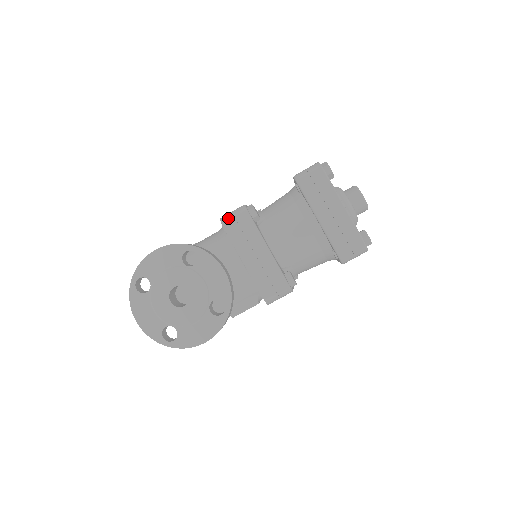
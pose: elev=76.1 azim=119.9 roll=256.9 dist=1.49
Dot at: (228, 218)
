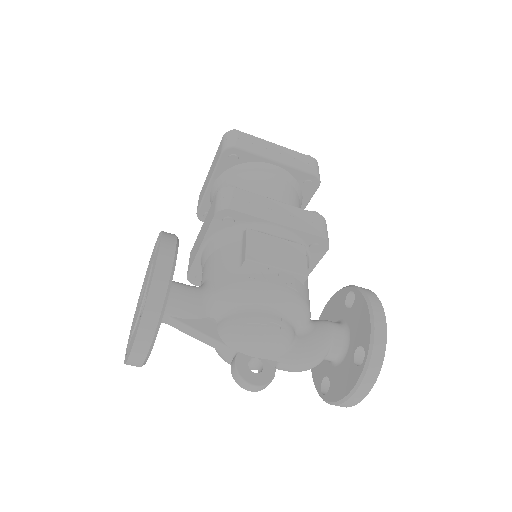
Dot at: occluded
